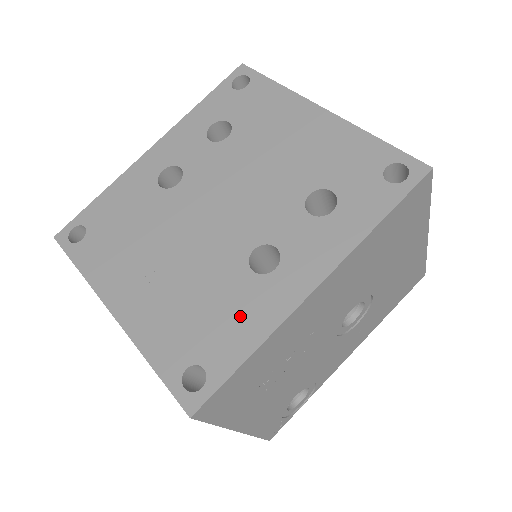
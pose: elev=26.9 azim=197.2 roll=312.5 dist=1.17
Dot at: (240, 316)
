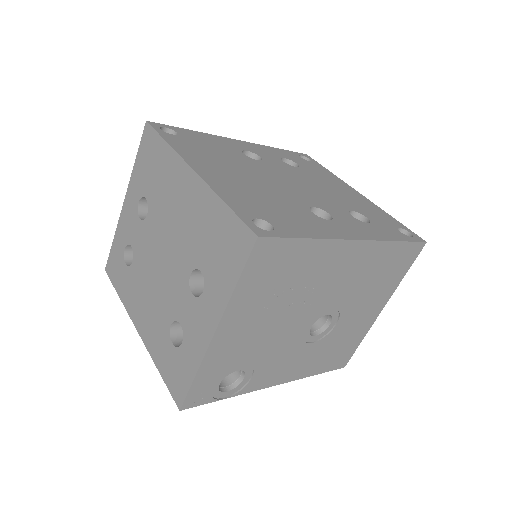
Dot at: (303, 222)
